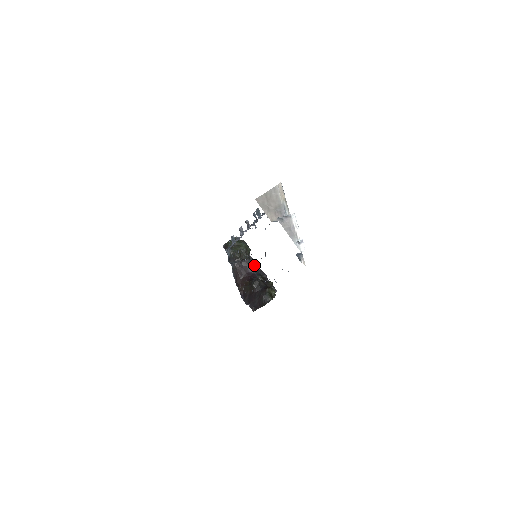
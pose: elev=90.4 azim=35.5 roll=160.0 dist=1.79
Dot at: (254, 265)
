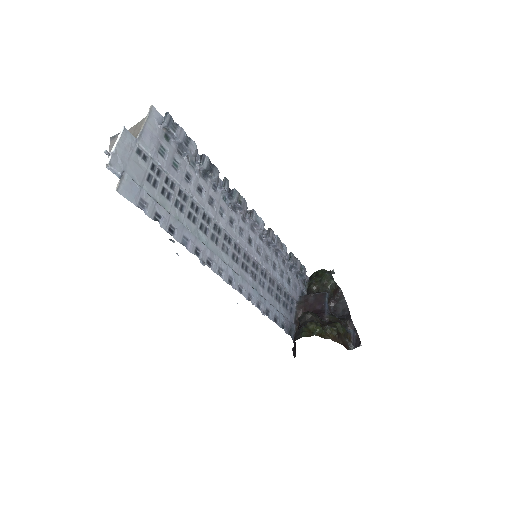
Dot at: (344, 307)
